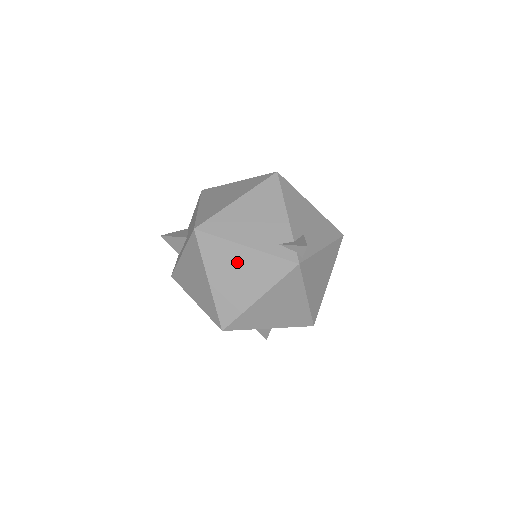
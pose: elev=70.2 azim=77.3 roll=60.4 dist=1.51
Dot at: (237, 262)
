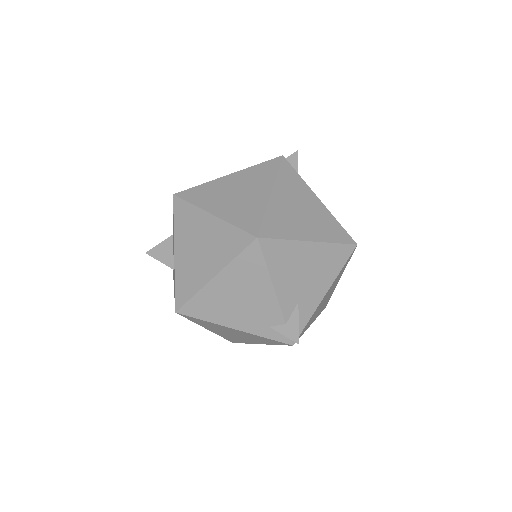
Dot at: (230, 331)
